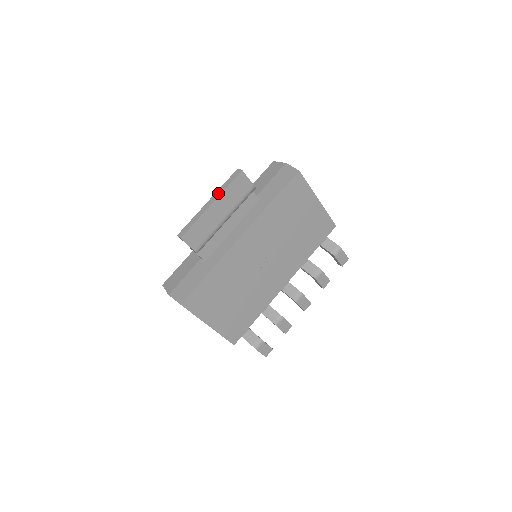
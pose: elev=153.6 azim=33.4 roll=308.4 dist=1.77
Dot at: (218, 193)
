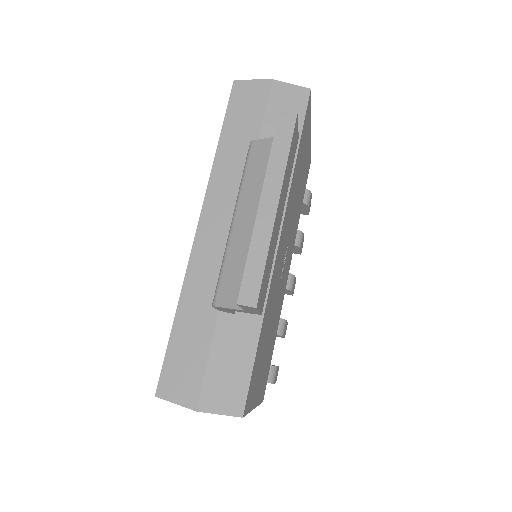
Dot at: (274, 178)
